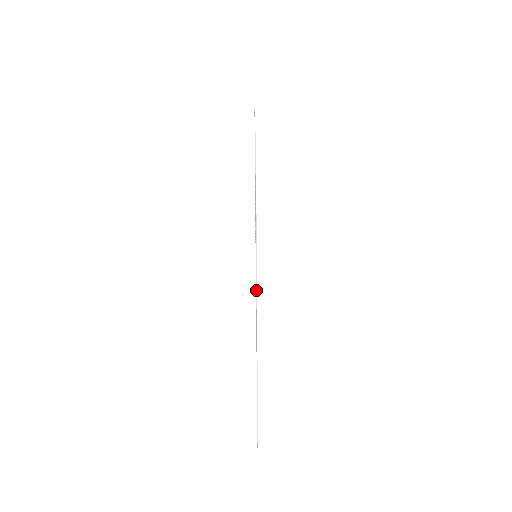
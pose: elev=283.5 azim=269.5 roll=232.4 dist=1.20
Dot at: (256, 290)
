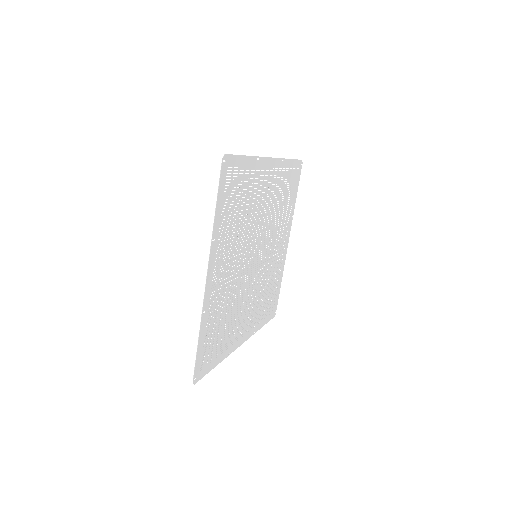
Dot at: (210, 247)
